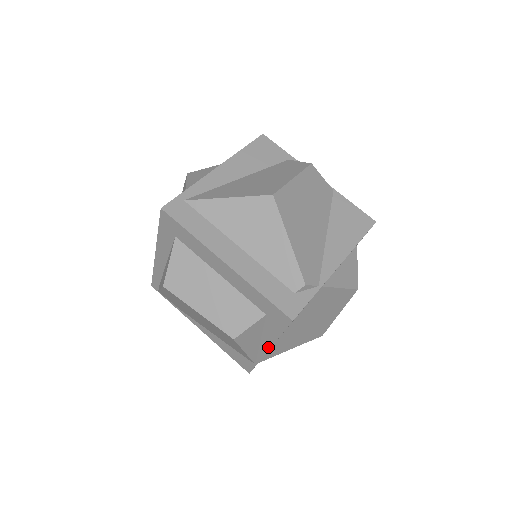
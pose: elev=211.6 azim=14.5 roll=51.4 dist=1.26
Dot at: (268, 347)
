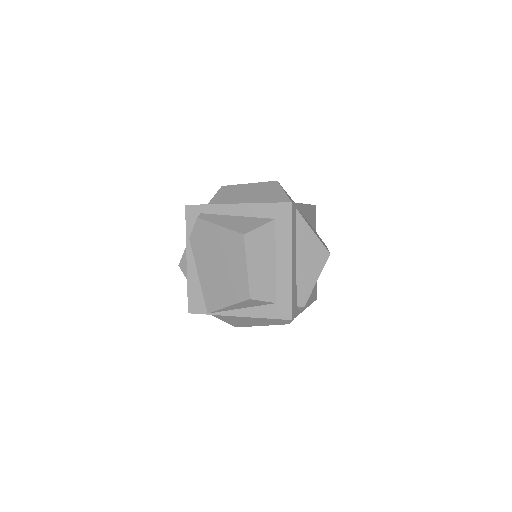
Dot at: (243, 315)
